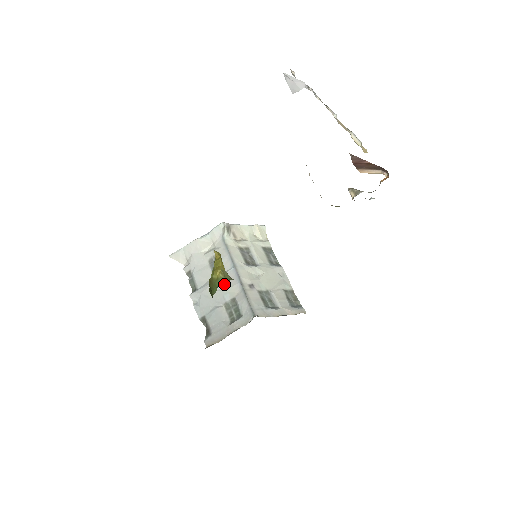
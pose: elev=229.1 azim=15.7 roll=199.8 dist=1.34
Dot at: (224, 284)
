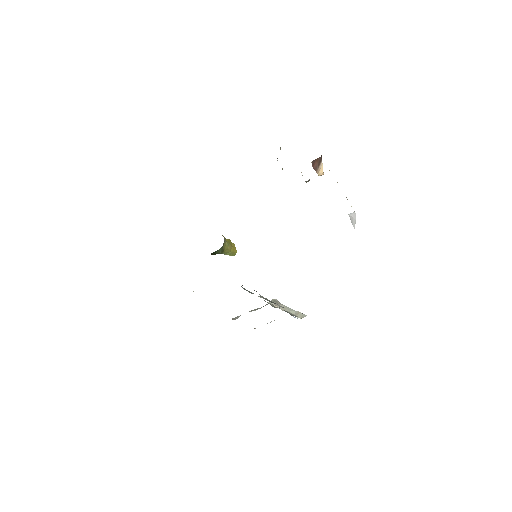
Dot at: occluded
